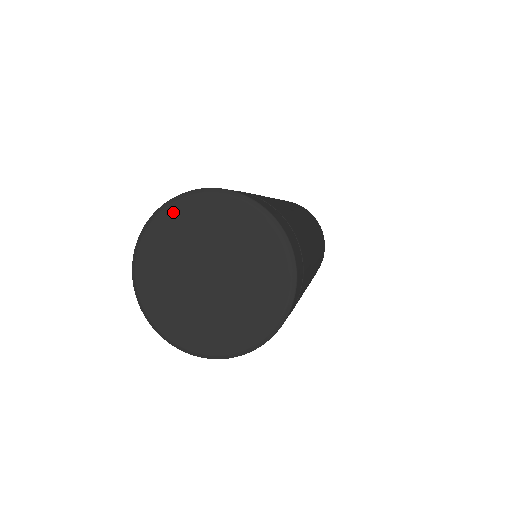
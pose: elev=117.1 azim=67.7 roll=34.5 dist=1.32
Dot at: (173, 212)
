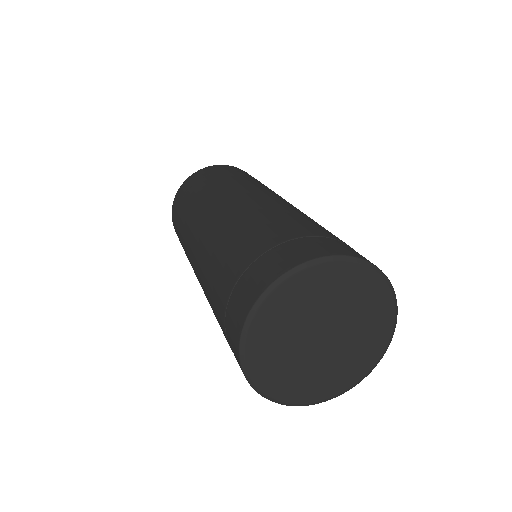
Dot at: (266, 311)
